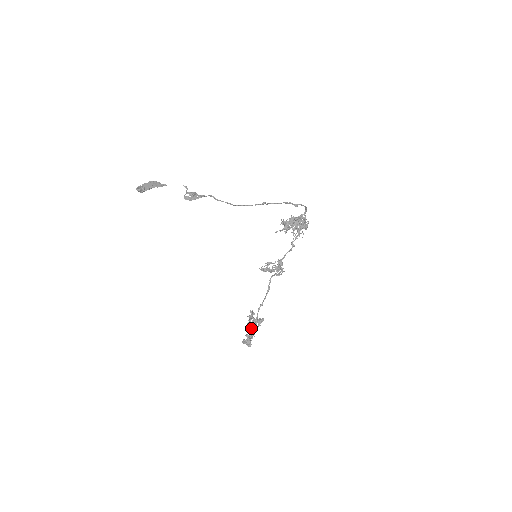
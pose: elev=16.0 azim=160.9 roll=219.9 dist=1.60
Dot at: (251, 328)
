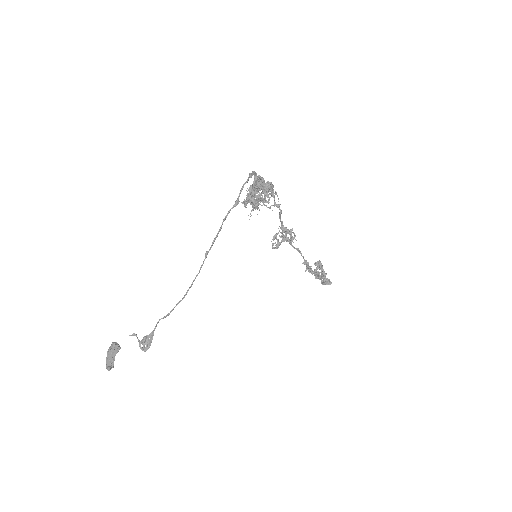
Dot at: occluded
